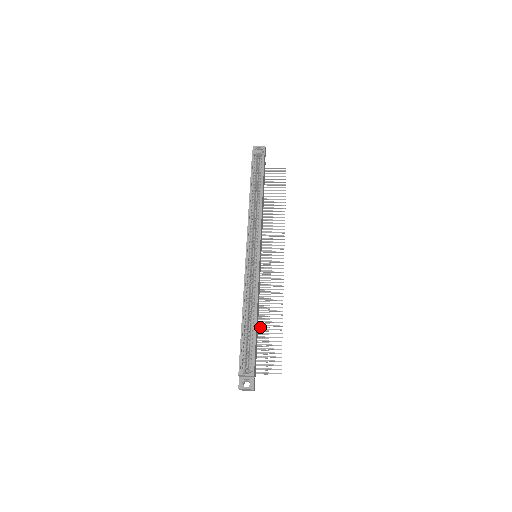
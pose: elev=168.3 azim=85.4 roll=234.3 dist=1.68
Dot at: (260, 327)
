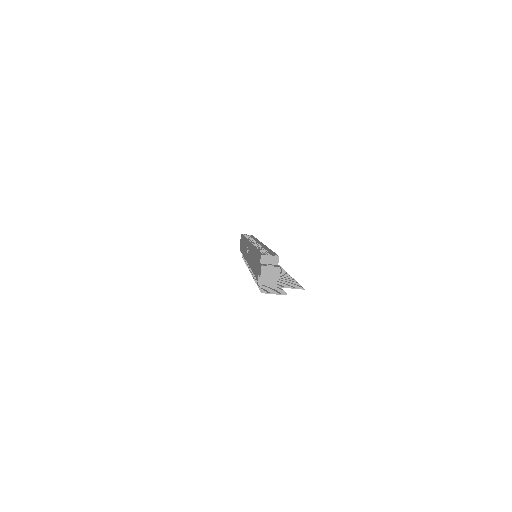
Dot at: occluded
